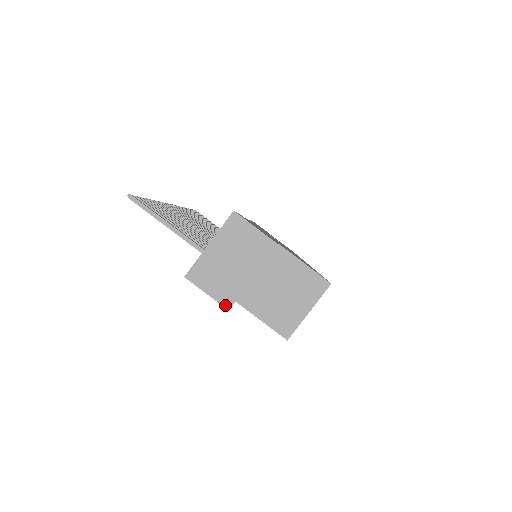
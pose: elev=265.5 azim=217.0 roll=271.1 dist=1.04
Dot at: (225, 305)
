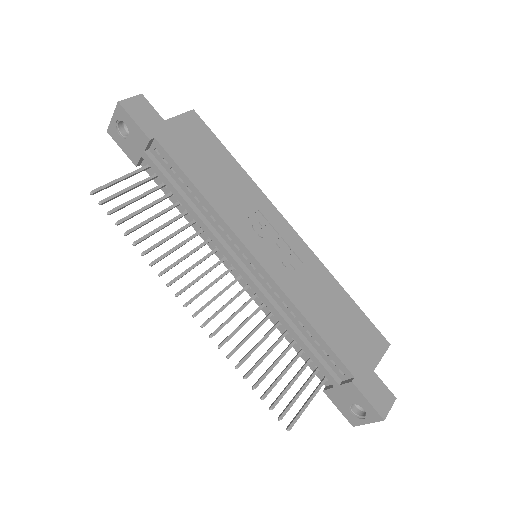
Dot at: occluded
